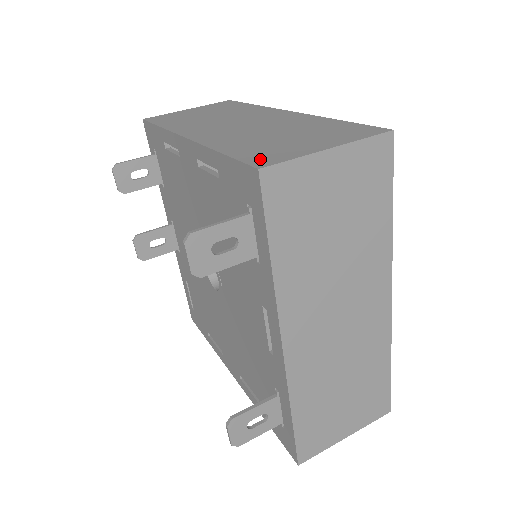
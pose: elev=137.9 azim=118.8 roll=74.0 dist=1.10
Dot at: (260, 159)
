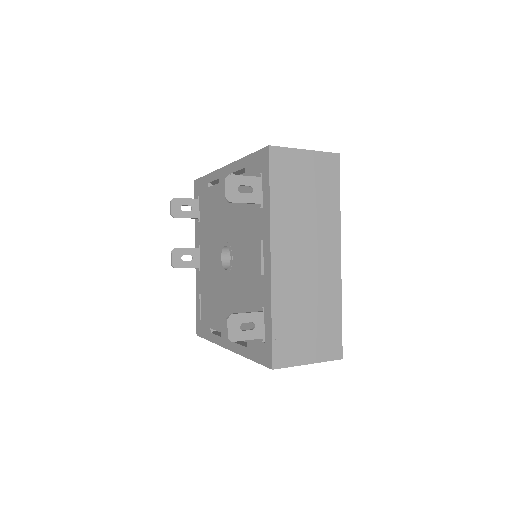
Dot at: occluded
